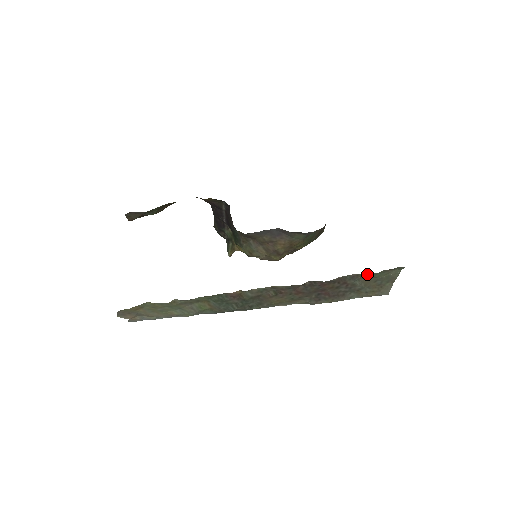
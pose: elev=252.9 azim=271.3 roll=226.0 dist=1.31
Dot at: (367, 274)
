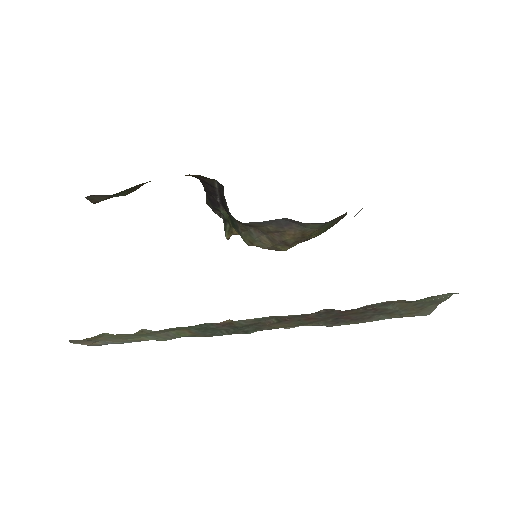
Dot at: (405, 300)
